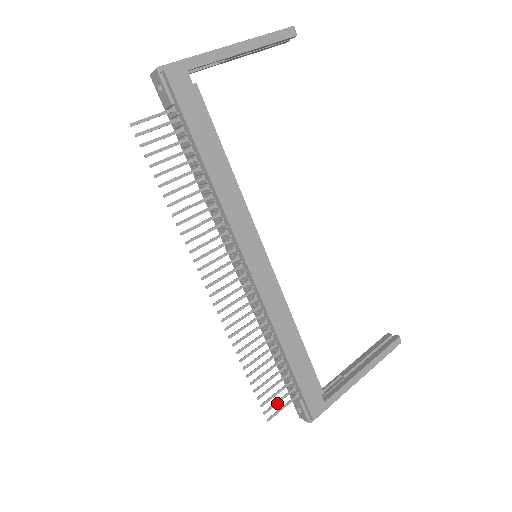
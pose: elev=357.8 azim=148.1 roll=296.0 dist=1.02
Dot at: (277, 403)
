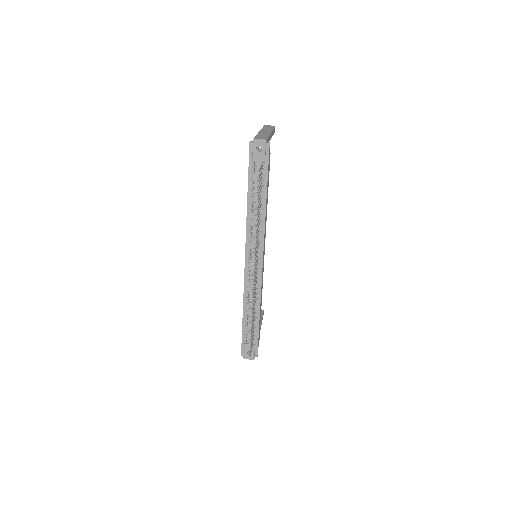
Dot at: occluded
